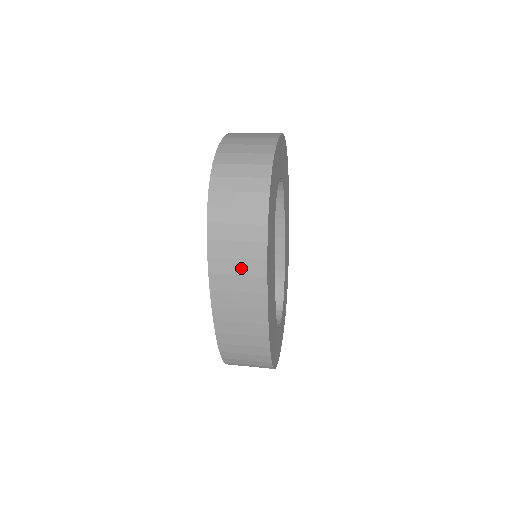
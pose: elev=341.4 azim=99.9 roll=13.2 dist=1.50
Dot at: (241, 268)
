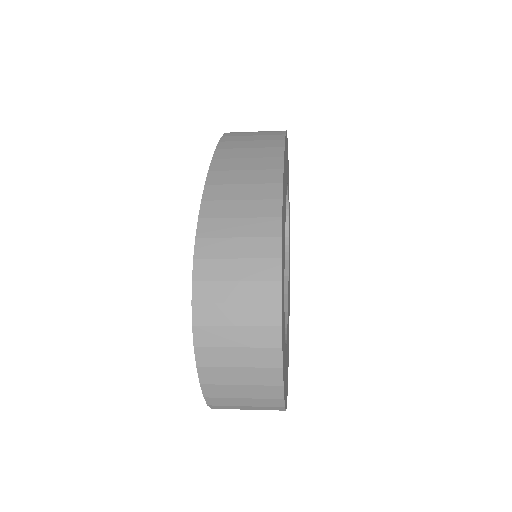
Dot at: (257, 138)
